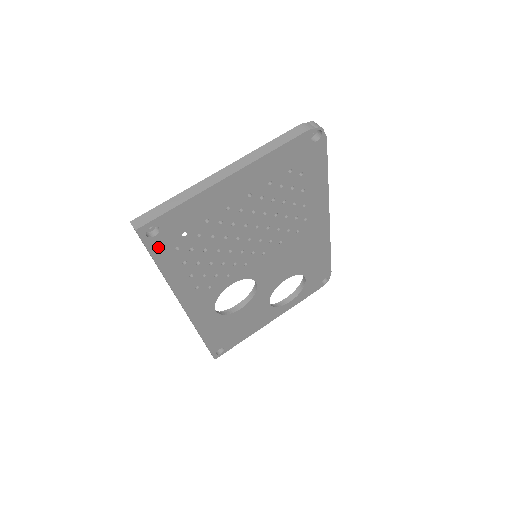
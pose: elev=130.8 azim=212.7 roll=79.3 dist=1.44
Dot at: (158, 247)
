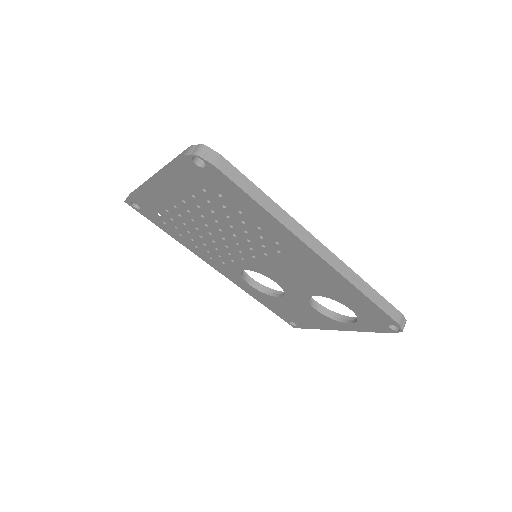
Dot at: (150, 217)
